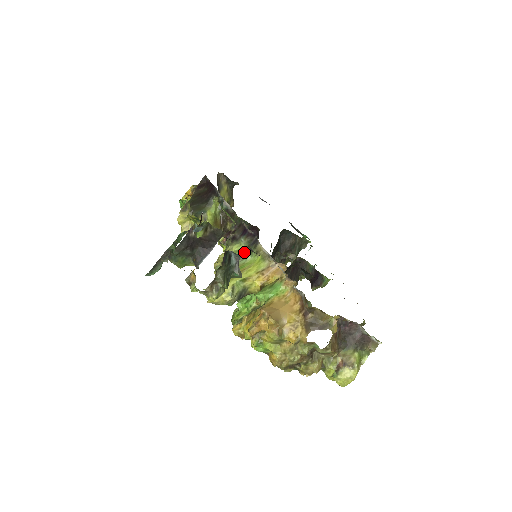
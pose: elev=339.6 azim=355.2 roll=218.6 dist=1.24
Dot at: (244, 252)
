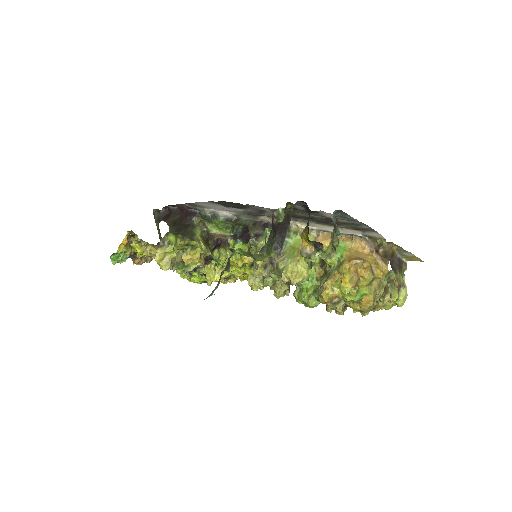
Dot at: occluded
